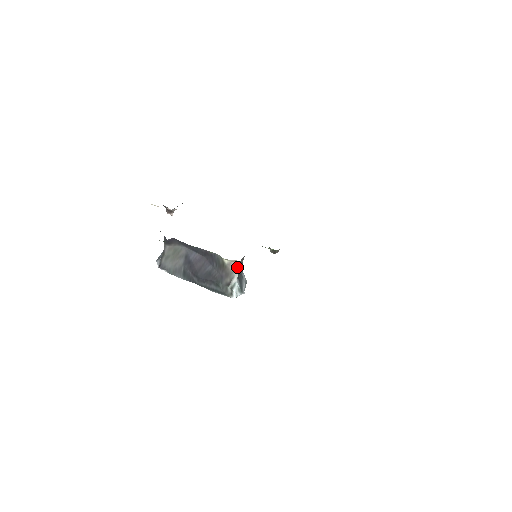
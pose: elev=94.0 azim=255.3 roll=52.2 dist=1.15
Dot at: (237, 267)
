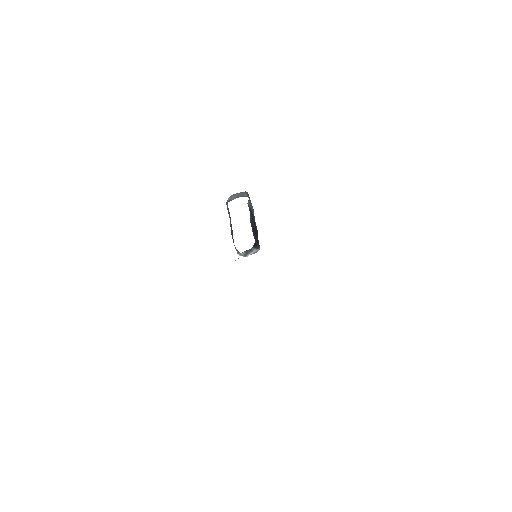
Dot at: occluded
